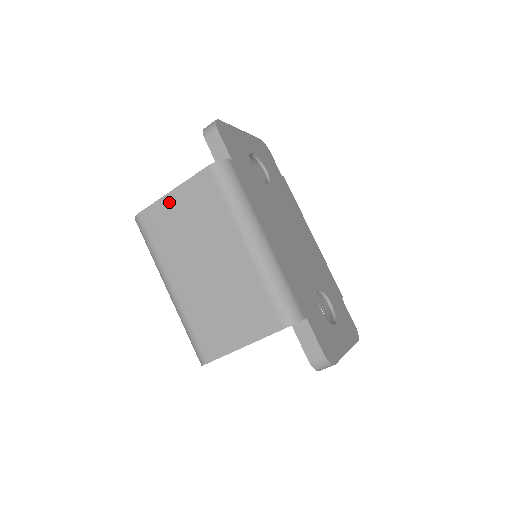
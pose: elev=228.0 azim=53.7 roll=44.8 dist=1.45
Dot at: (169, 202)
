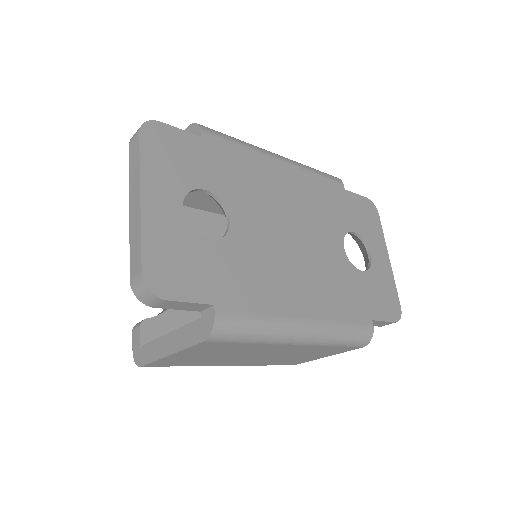
Dot at: (173, 358)
